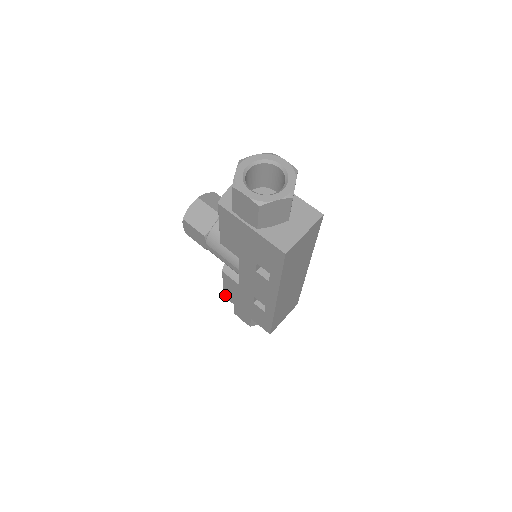
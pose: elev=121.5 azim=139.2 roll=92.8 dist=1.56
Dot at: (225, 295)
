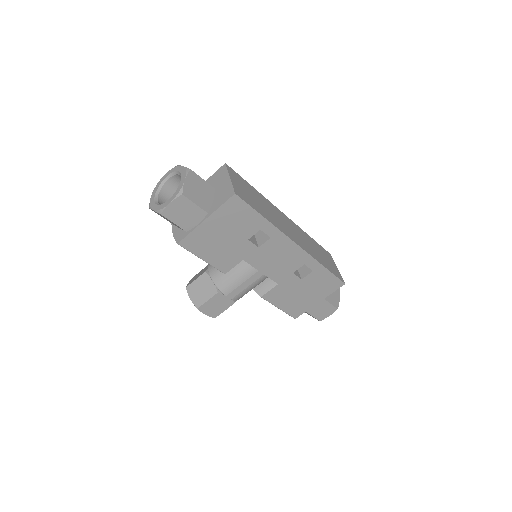
Dot at: (294, 316)
